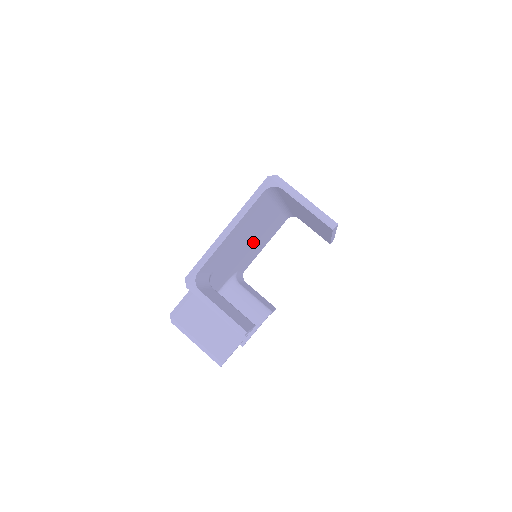
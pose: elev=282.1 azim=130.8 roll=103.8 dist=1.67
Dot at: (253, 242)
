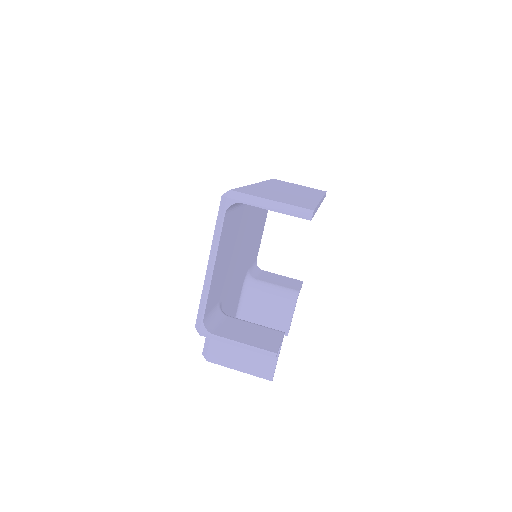
Dot at: (247, 242)
